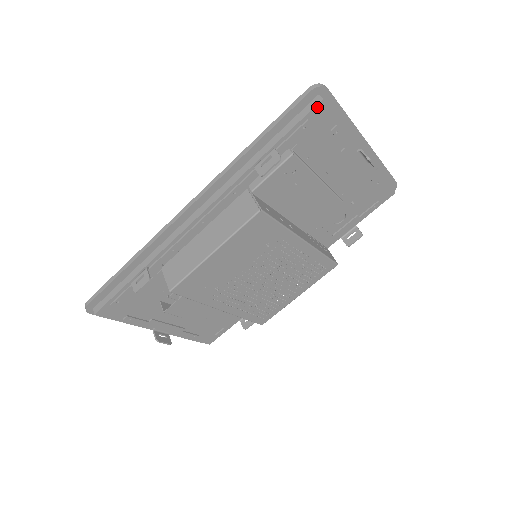
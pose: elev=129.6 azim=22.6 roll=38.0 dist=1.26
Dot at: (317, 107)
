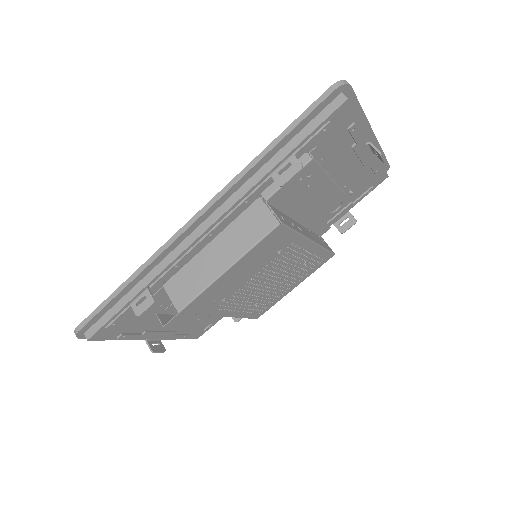
Dot at: (340, 107)
